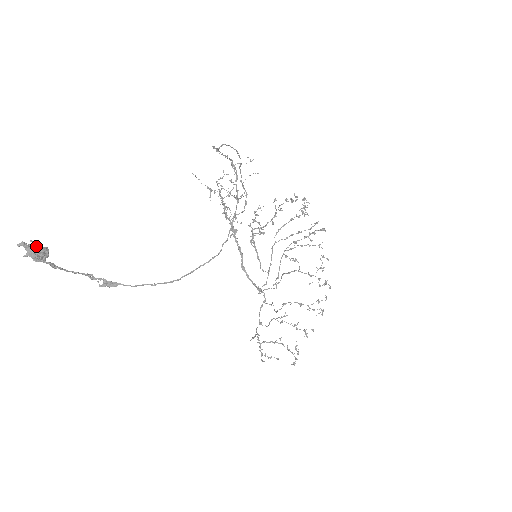
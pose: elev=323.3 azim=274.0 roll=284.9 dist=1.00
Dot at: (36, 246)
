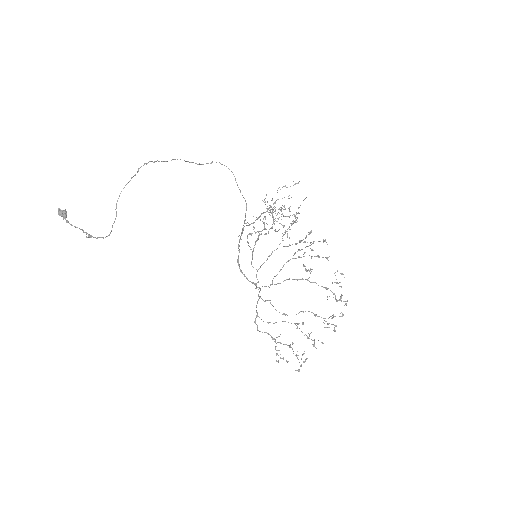
Dot at: (64, 211)
